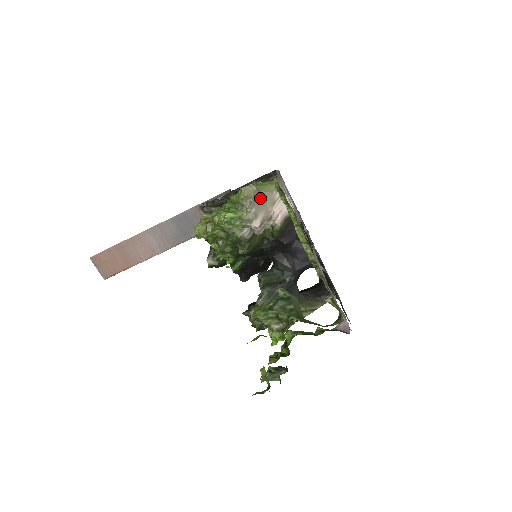
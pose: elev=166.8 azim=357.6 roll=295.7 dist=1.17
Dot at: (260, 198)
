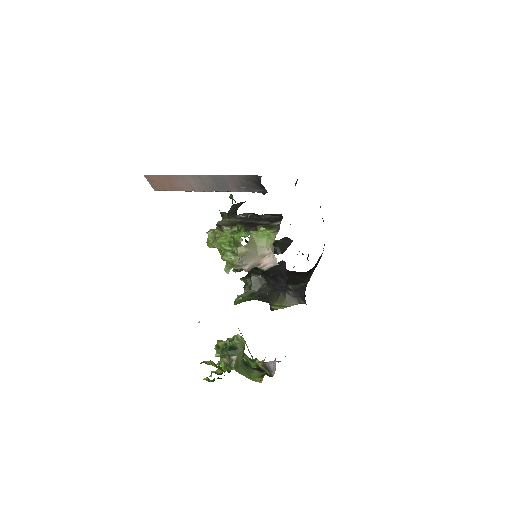
Dot at: (252, 254)
